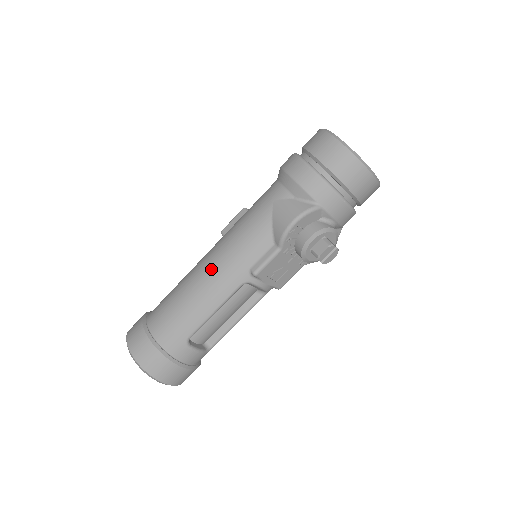
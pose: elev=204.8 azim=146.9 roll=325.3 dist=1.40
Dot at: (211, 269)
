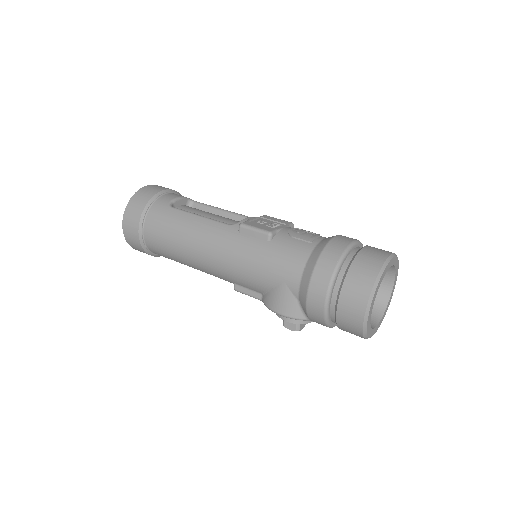
Dot at: (207, 257)
